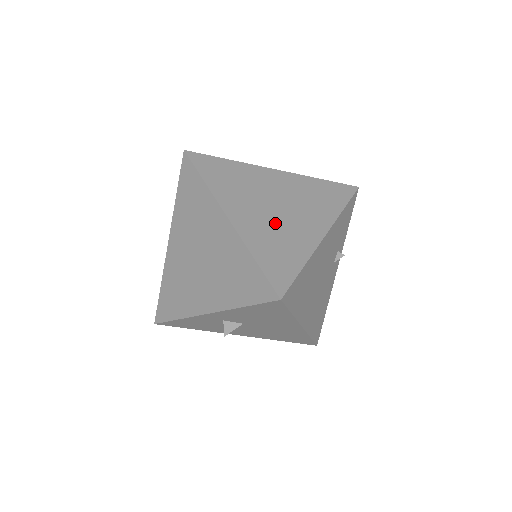
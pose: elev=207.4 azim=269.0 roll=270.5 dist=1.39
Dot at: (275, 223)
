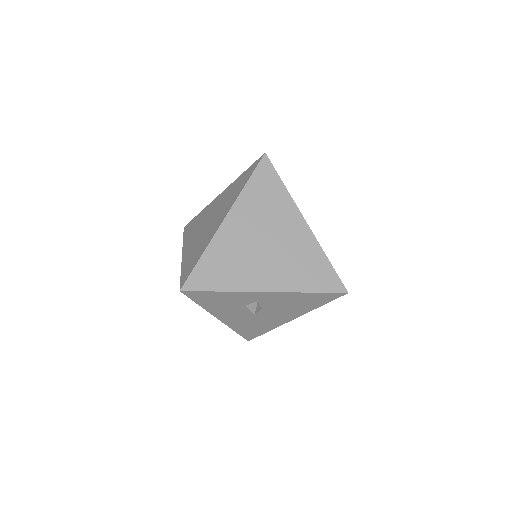
Dot at: occluded
